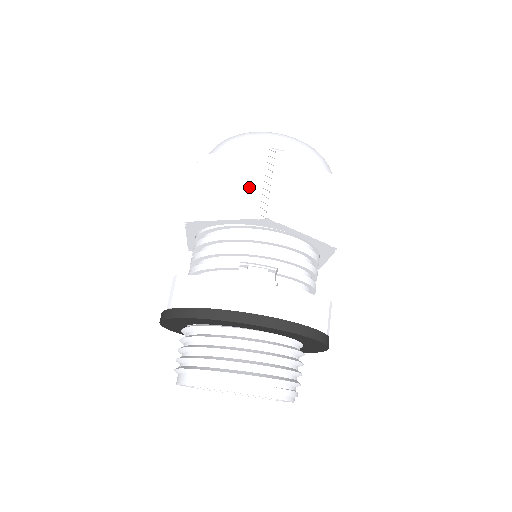
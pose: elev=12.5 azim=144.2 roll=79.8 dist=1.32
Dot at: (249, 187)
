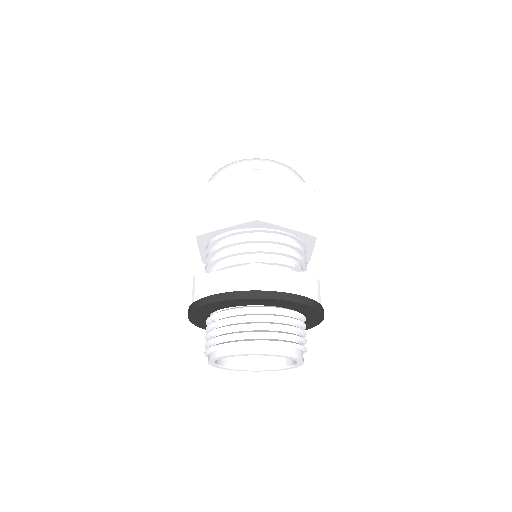
Dot at: (301, 209)
